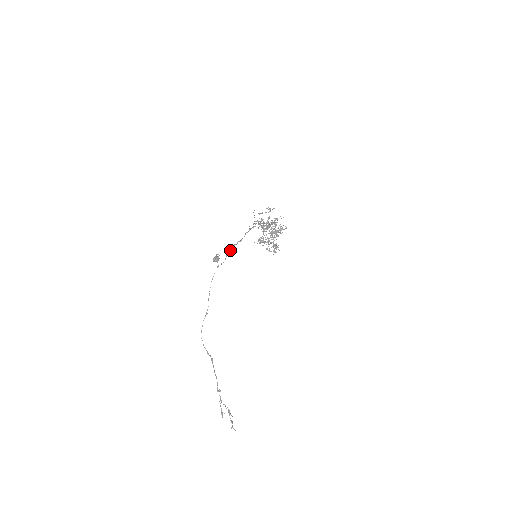
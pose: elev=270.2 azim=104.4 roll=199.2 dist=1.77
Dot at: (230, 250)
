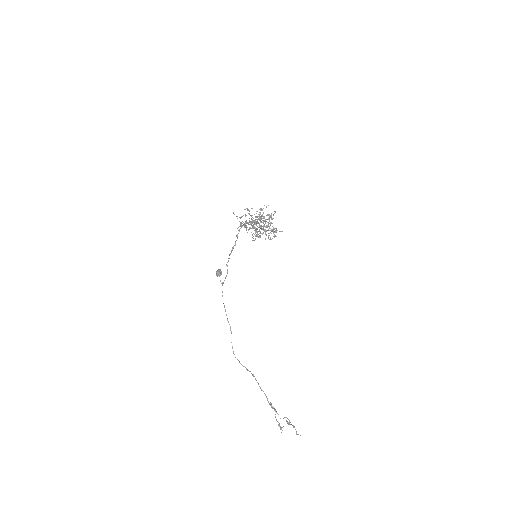
Dot at: occluded
